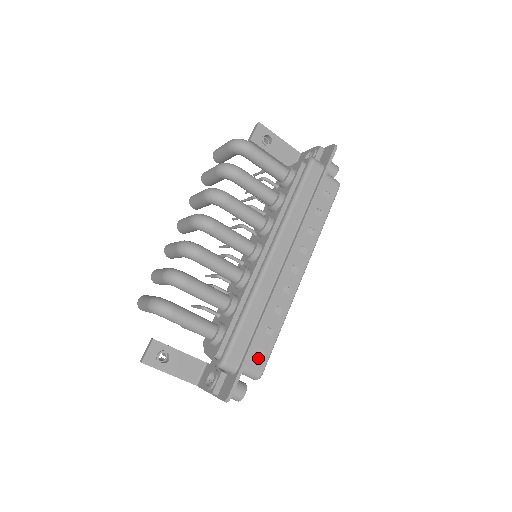
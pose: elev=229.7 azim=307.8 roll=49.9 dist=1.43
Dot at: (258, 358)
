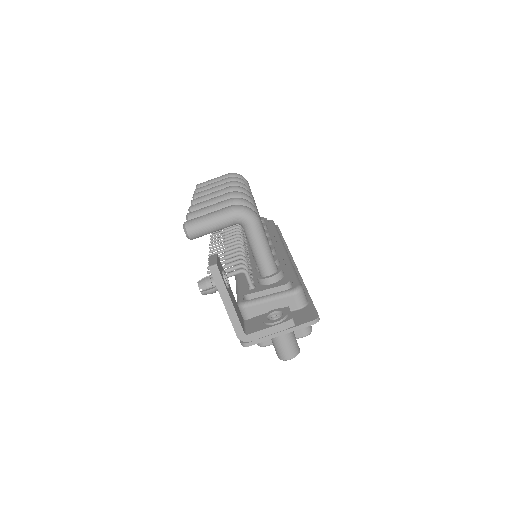
Dot at: occluded
